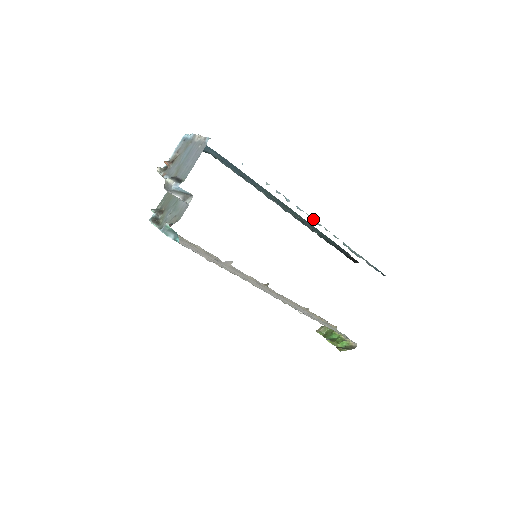
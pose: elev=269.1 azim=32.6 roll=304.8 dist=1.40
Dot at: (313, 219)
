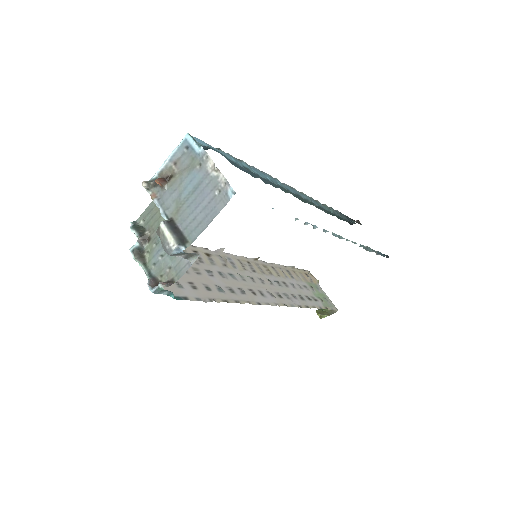
Dot at: (336, 234)
